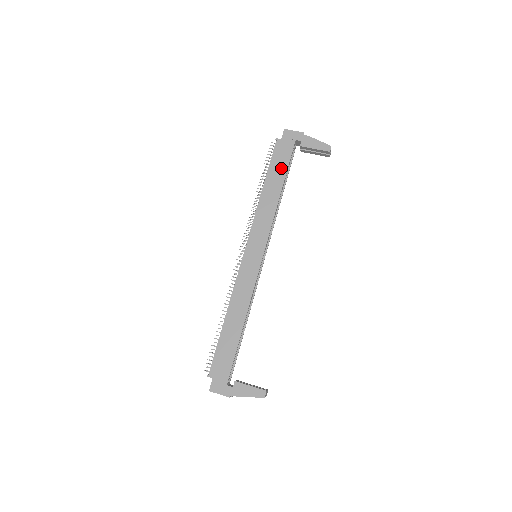
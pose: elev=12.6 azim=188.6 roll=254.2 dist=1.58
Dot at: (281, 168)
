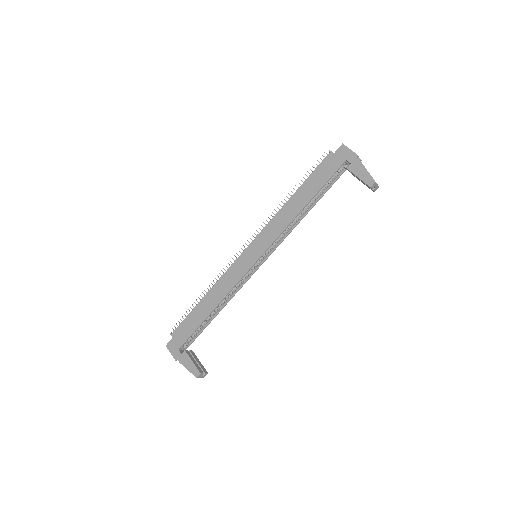
Dot at: (317, 183)
